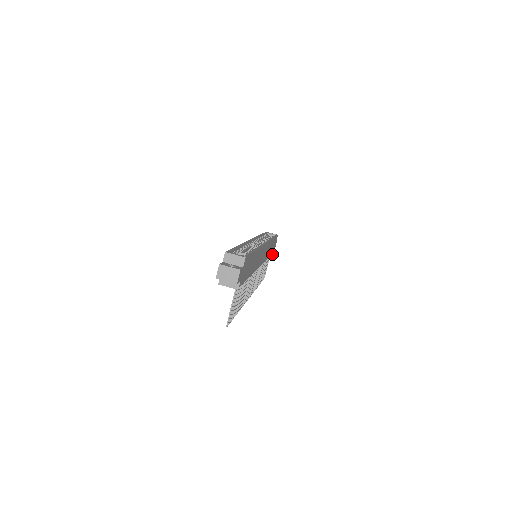
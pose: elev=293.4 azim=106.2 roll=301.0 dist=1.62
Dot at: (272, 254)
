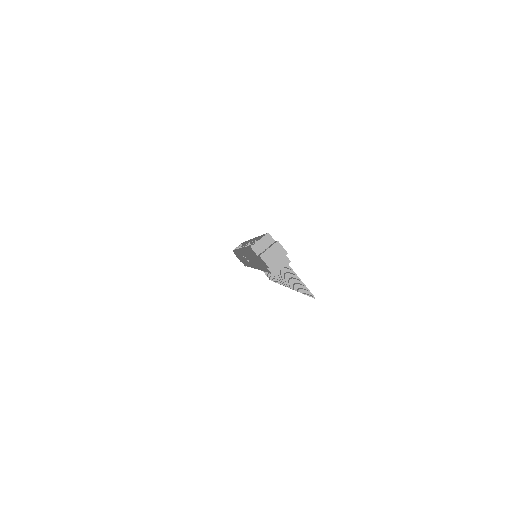
Dot at: occluded
